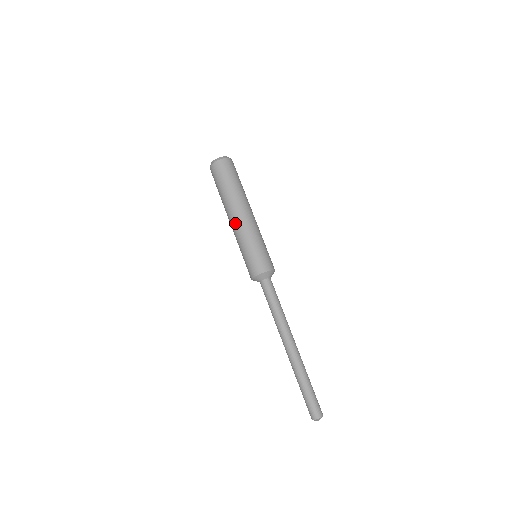
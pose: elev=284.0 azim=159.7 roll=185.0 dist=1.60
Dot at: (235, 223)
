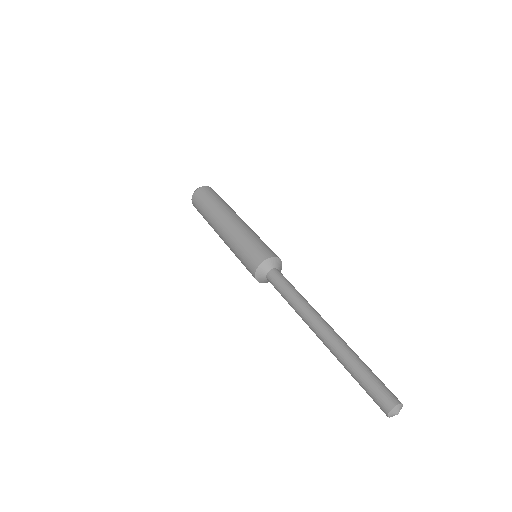
Dot at: (223, 233)
